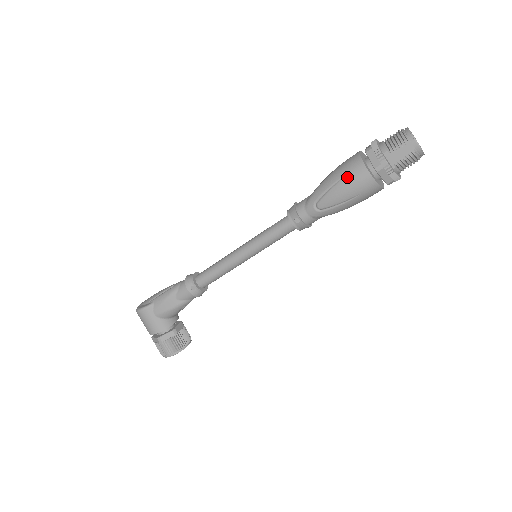
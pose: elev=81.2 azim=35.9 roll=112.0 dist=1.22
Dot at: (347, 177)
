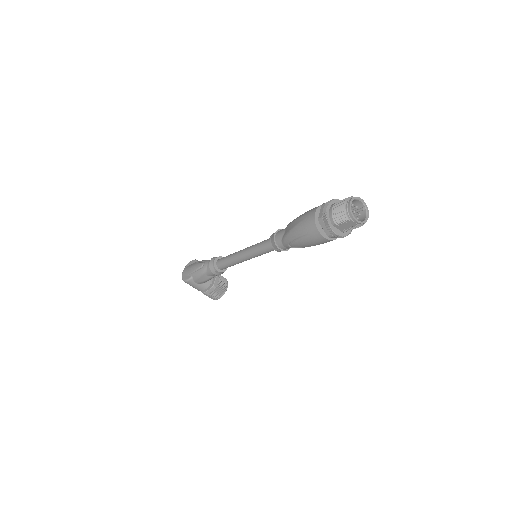
Dot at: (308, 237)
